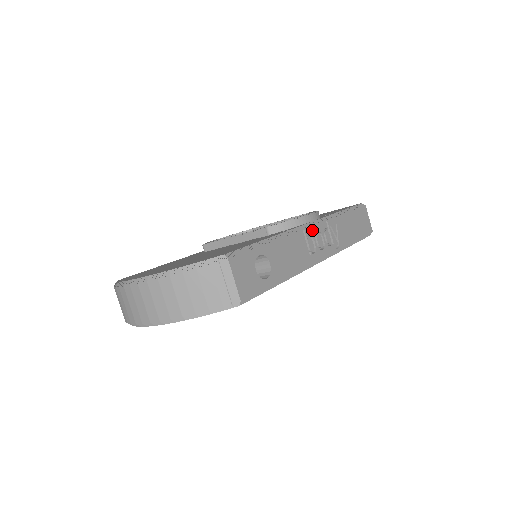
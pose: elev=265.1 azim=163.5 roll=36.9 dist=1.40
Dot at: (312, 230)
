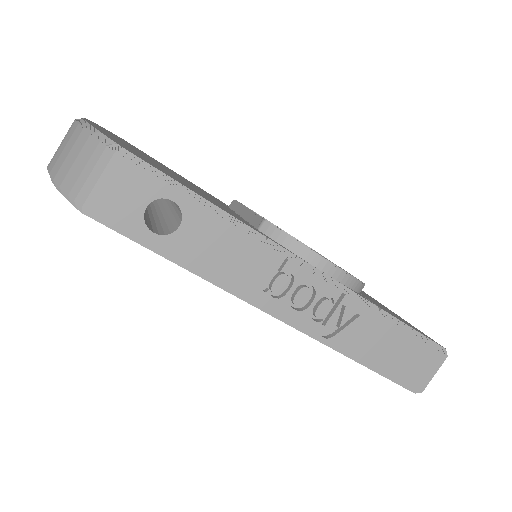
Dot at: (303, 274)
